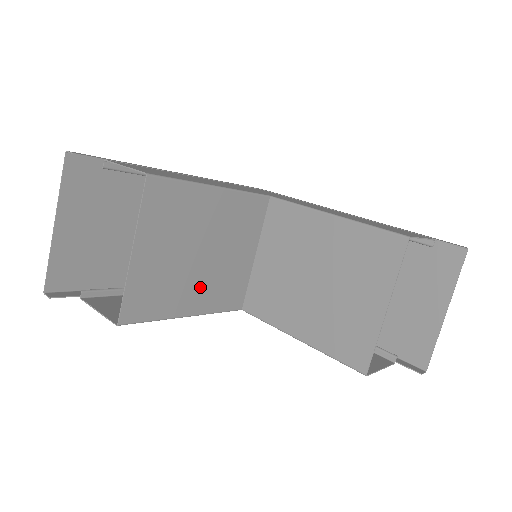
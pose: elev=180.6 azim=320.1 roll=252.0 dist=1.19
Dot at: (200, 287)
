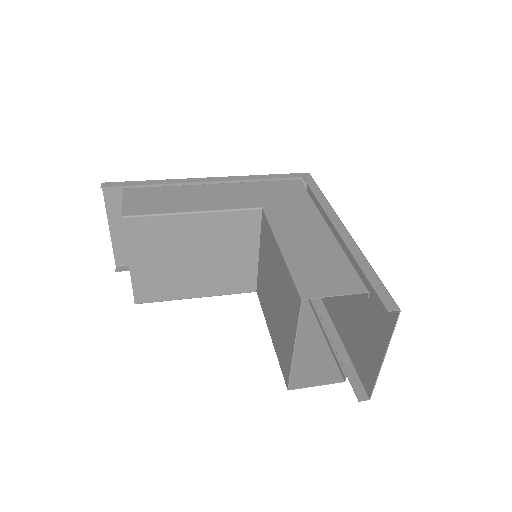
Dot at: (202, 279)
